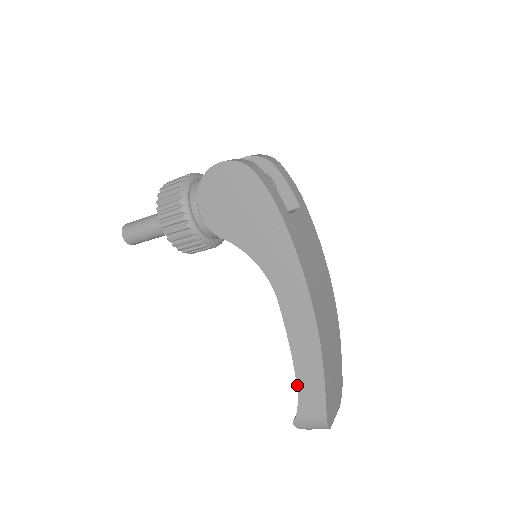
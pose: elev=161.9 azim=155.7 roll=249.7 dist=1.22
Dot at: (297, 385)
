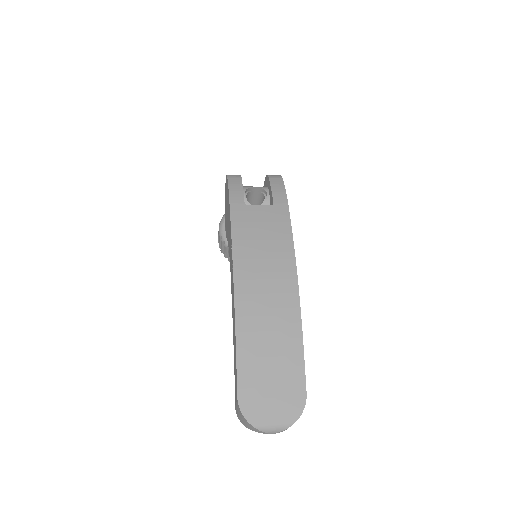
Dot at: (234, 365)
